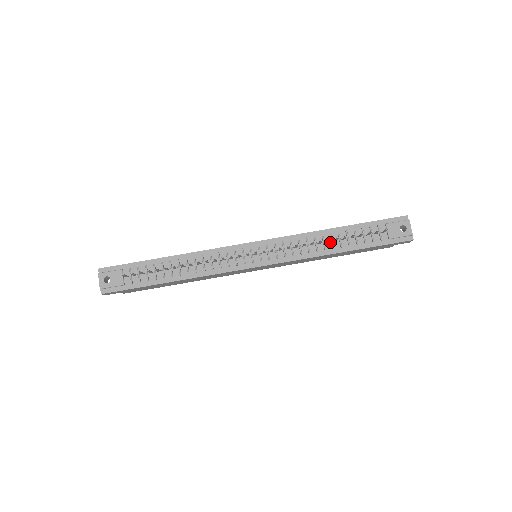
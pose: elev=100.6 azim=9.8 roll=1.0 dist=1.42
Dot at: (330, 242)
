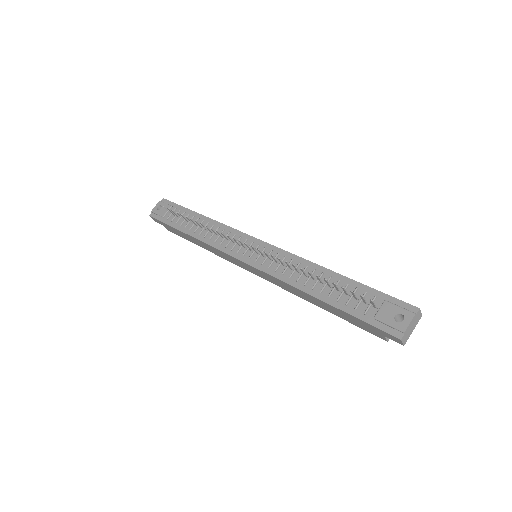
Dot at: (316, 281)
